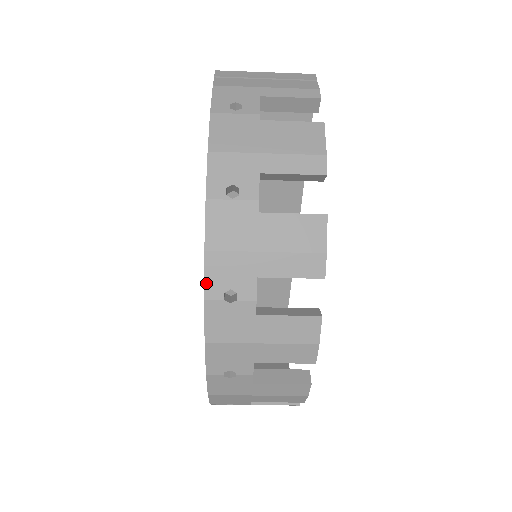
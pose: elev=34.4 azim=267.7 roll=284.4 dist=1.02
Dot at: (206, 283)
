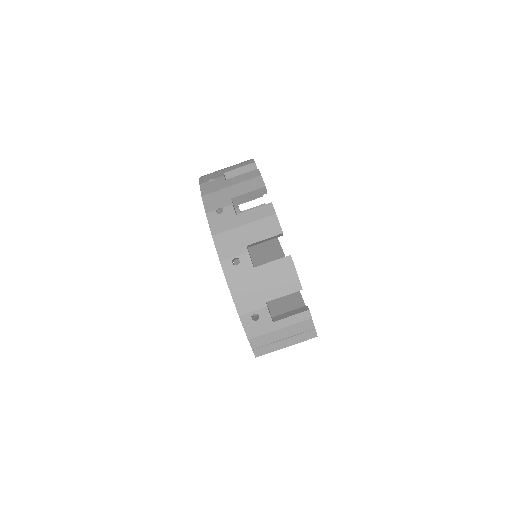
Dot at: occluded
